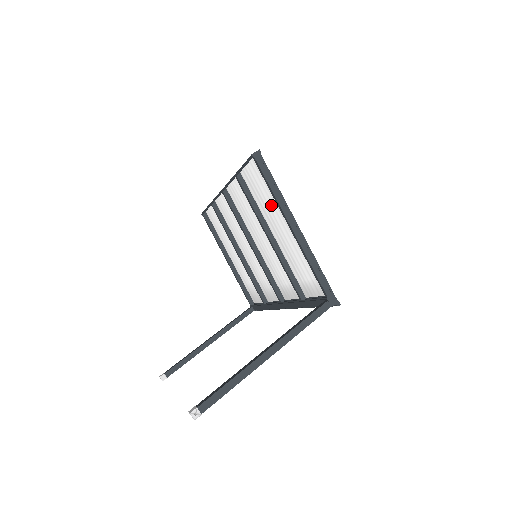
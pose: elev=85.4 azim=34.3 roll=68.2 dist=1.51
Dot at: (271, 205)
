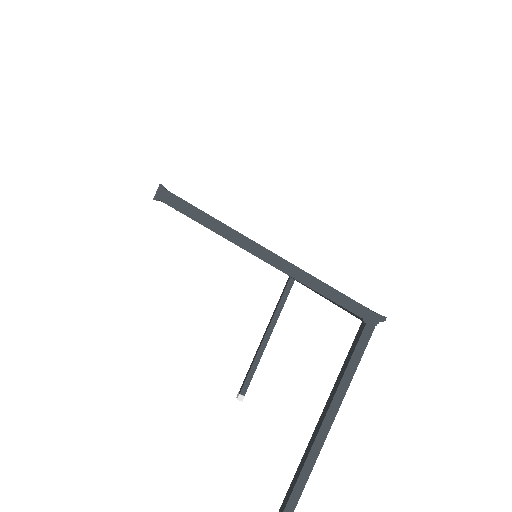
Dot at: occluded
